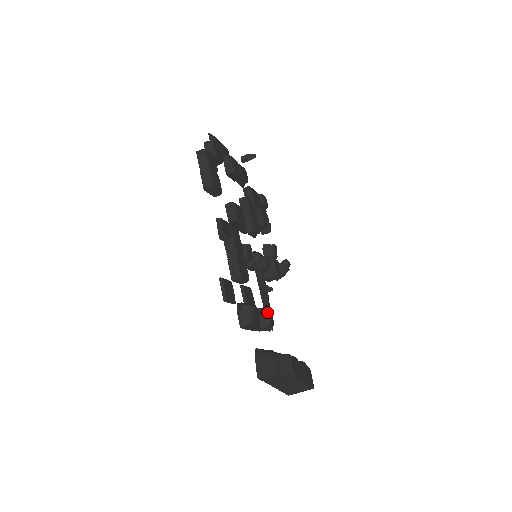
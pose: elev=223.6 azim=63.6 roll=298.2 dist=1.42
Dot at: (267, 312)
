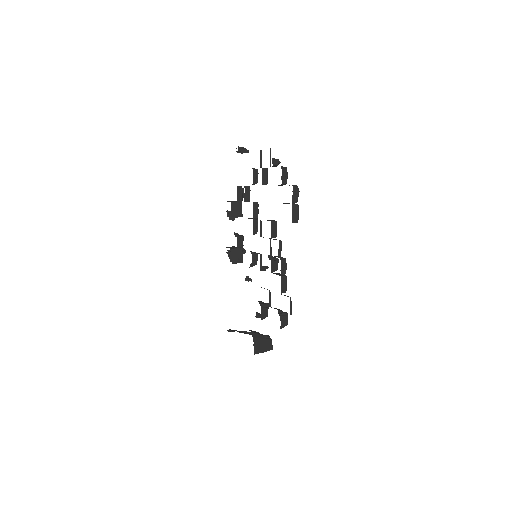
Dot at: (268, 307)
